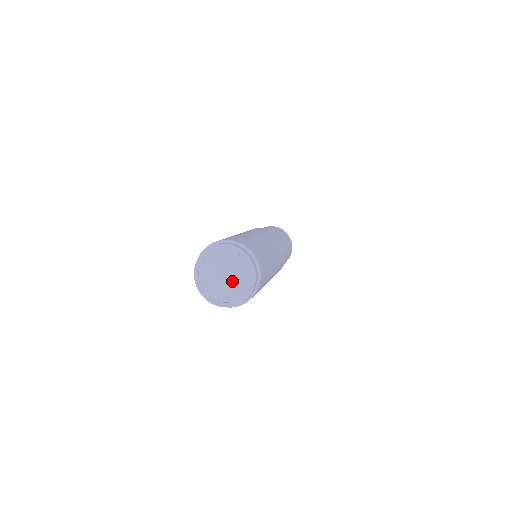
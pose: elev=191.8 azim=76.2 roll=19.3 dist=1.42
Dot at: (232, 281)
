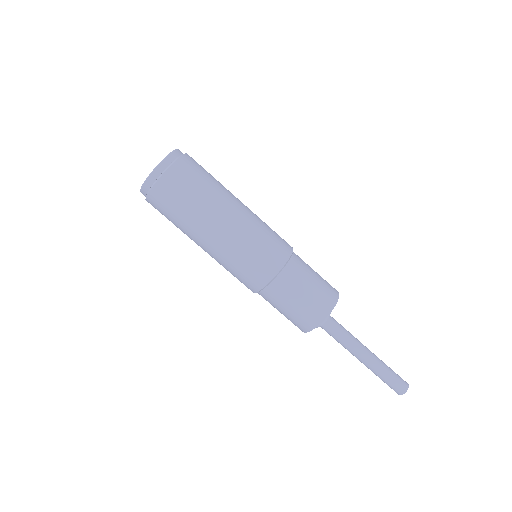
Dot at: occluded
